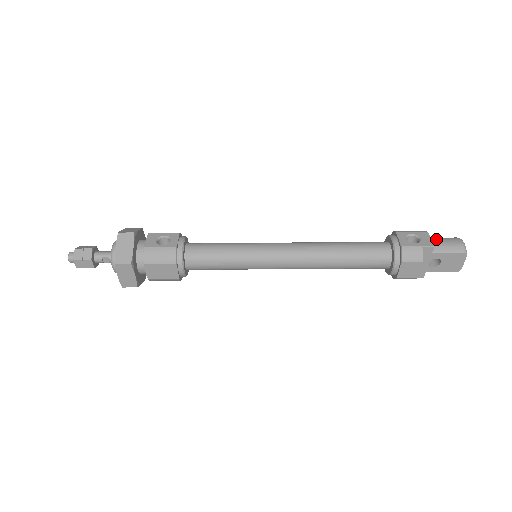
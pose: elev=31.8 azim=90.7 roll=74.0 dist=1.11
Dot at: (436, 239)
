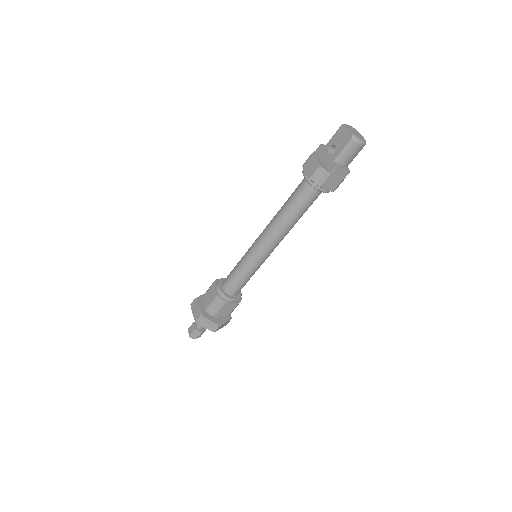
Dot at: occluded
